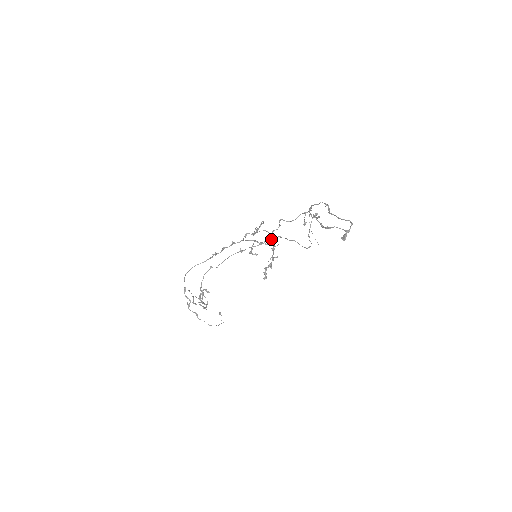
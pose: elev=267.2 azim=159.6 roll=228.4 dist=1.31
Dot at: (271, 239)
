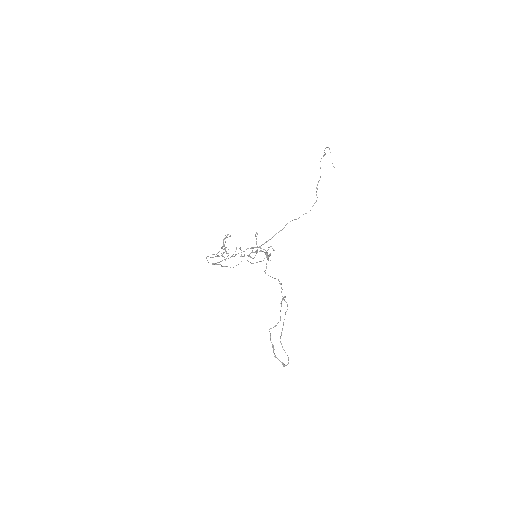
Dot at: occluded
